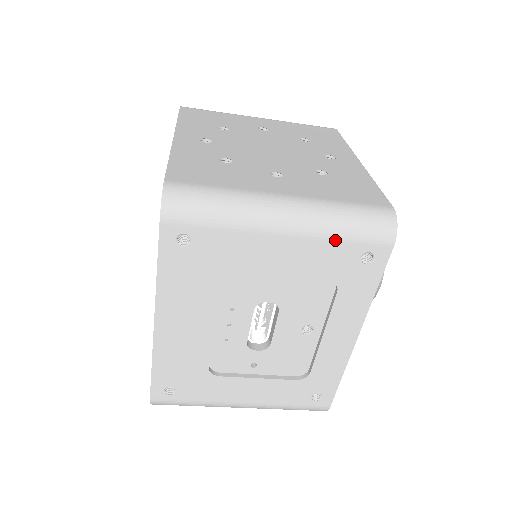
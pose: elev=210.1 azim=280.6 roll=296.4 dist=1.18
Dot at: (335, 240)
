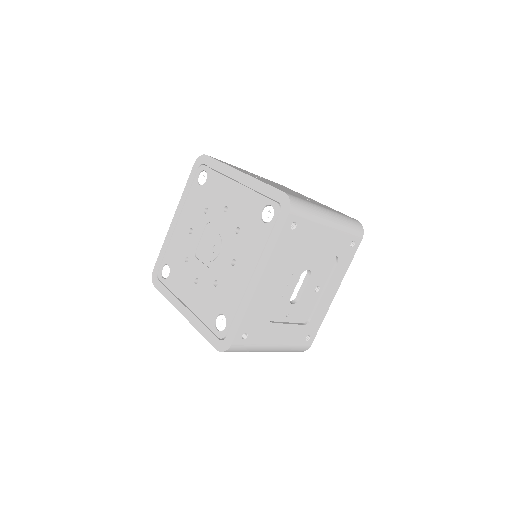
Dot at: (345, 233)
